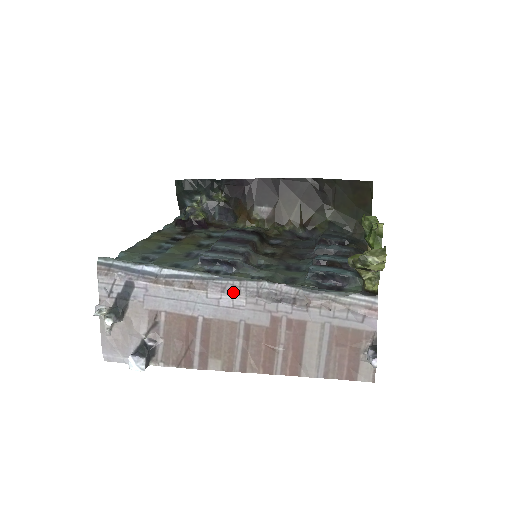
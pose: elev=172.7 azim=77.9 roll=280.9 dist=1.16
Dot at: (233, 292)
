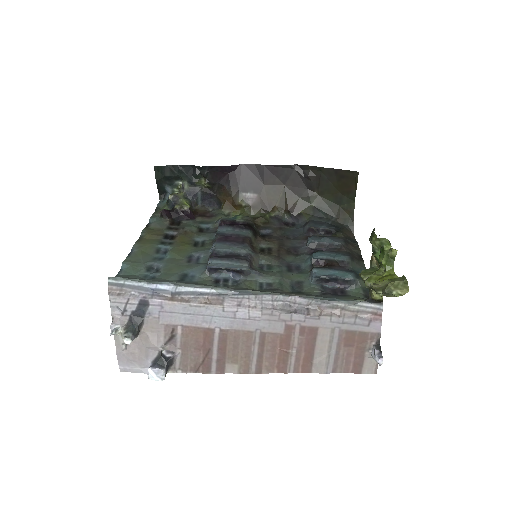
Dot at: (249, 305)
